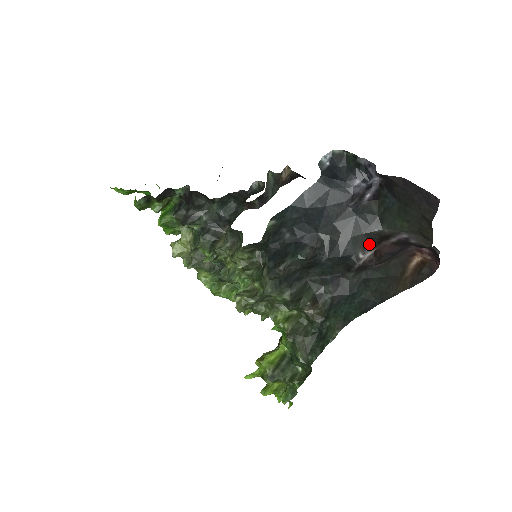
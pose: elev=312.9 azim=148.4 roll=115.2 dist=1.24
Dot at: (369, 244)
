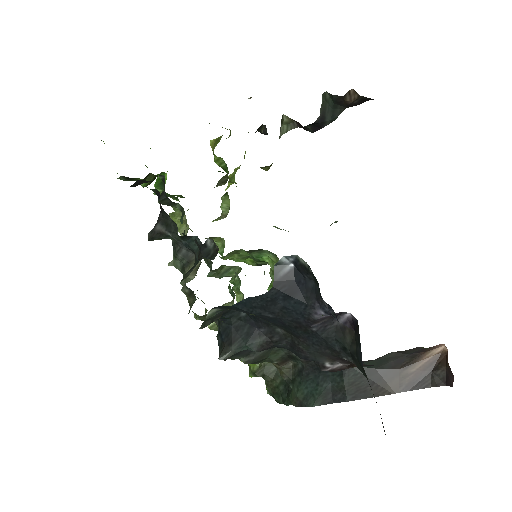
Dot at: (340, 360)
